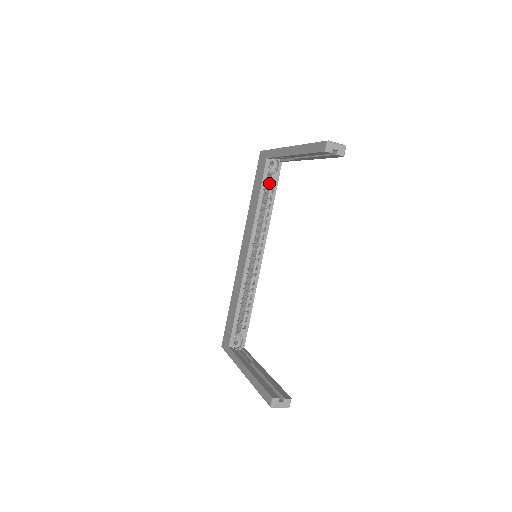
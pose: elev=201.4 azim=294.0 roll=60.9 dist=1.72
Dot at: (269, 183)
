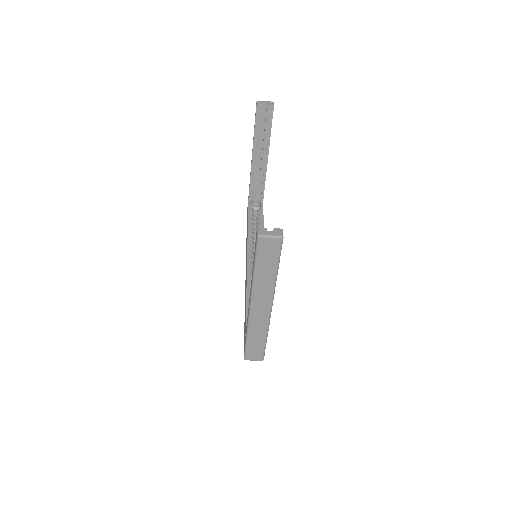
Dot at: occluded
